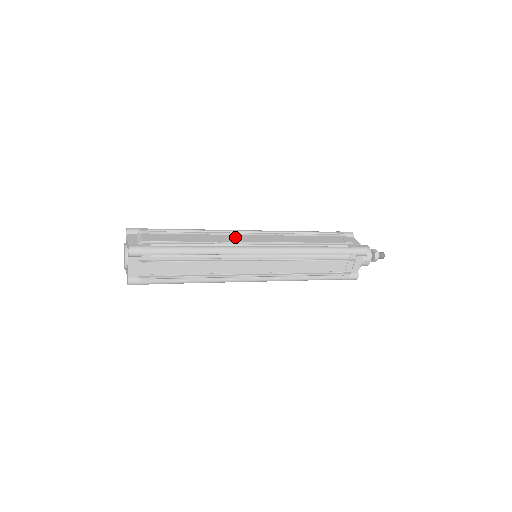
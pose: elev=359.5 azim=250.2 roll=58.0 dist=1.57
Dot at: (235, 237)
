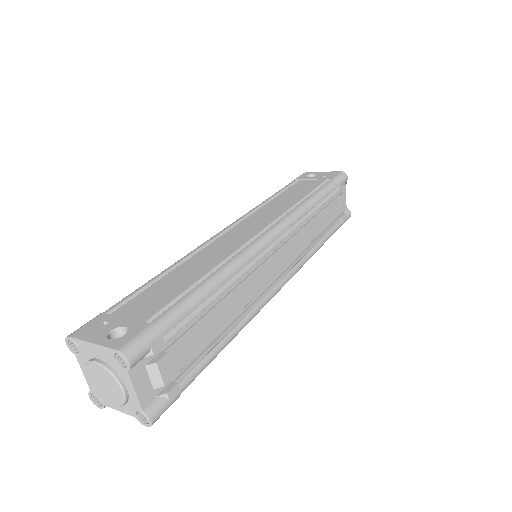
Dot at: (263, 274)
